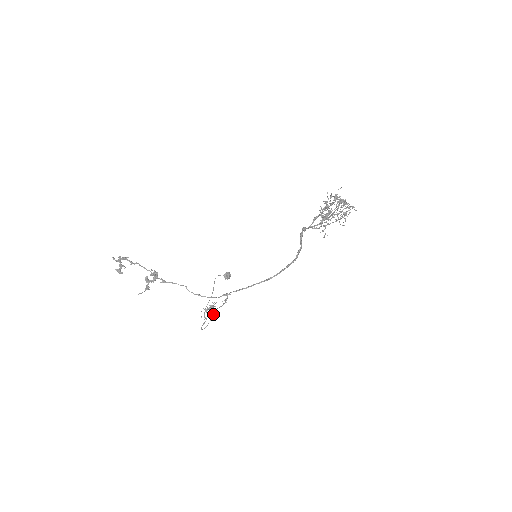
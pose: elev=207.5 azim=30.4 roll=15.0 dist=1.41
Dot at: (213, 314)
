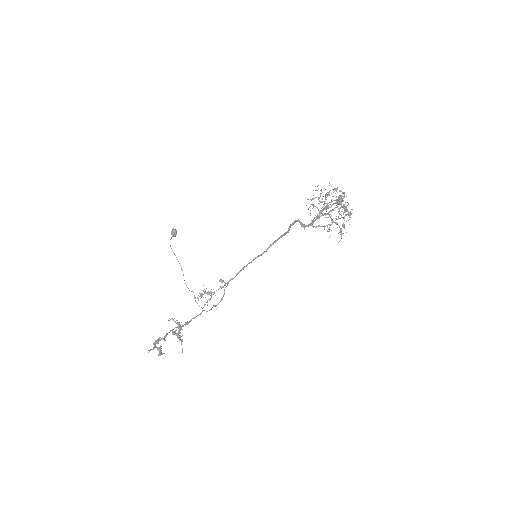
Dot at: (211, 296)
